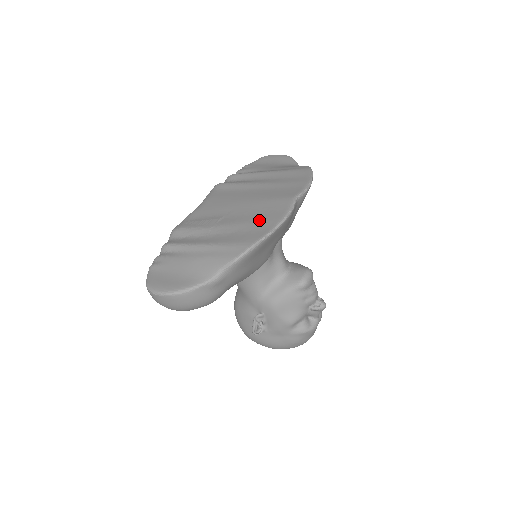
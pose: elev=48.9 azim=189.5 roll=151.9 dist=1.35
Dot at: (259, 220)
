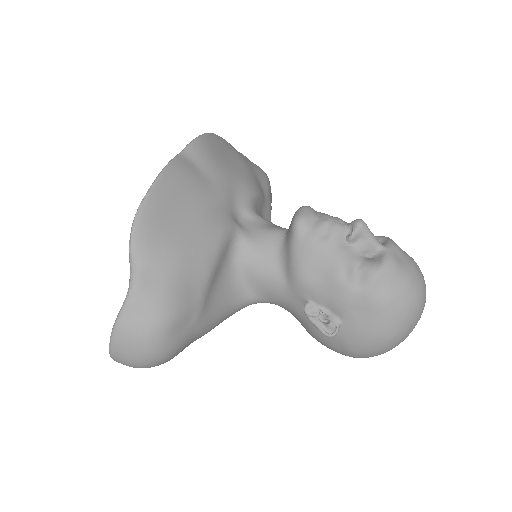
Dot at: occluded
